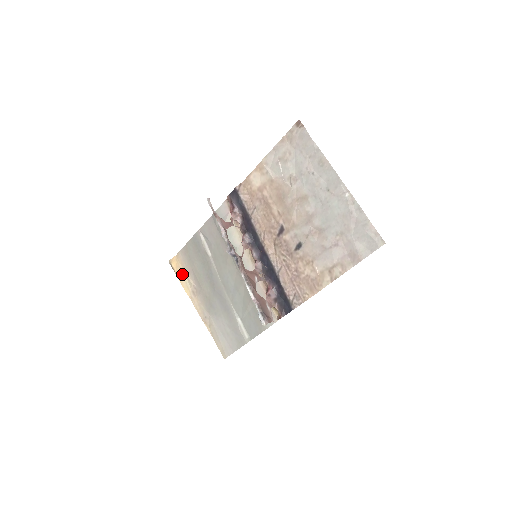
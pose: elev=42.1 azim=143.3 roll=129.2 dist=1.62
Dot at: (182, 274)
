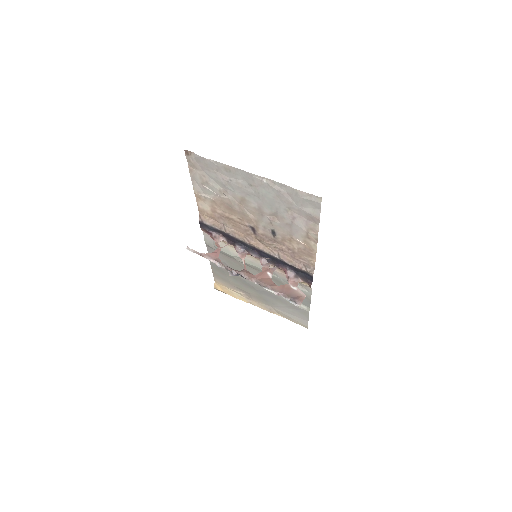
Dot at: (230, 291)
